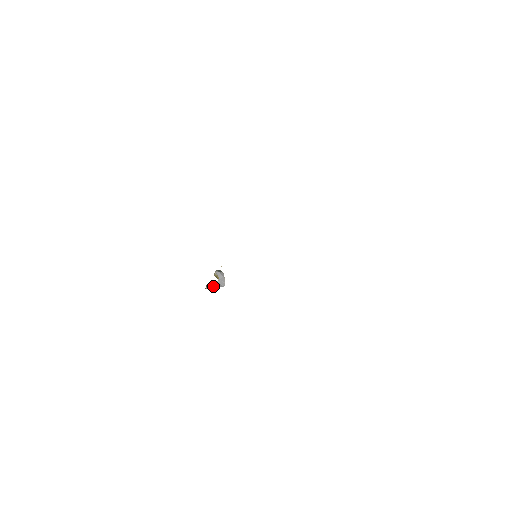
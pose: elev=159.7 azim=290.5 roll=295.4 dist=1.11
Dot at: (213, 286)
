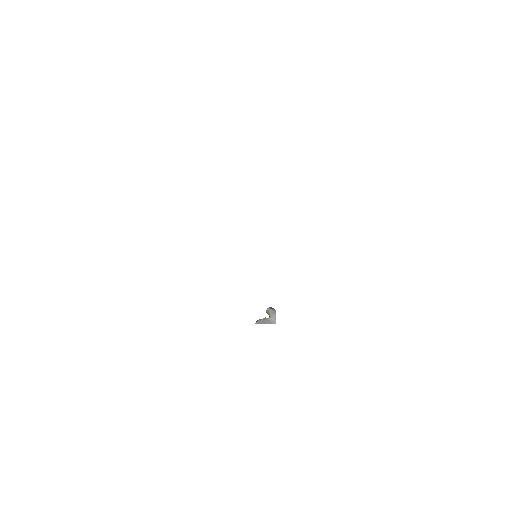
Dot at: (263, 322)
